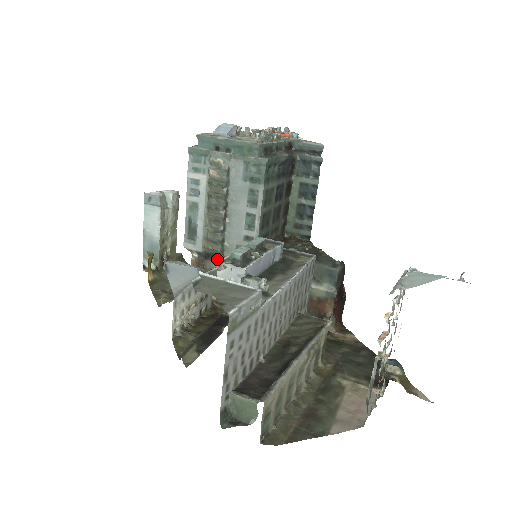
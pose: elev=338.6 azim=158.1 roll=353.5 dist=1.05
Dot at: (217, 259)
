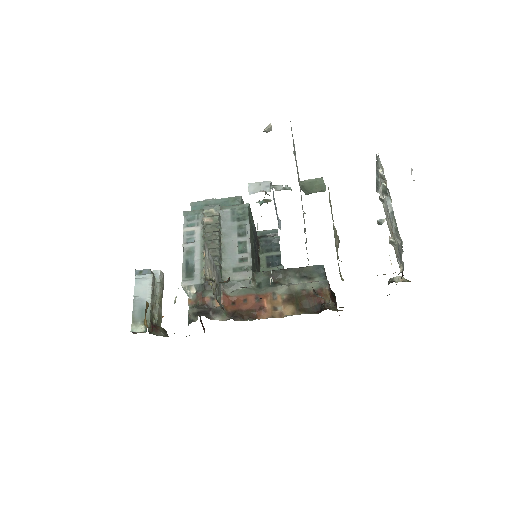
Dot at: occluded
